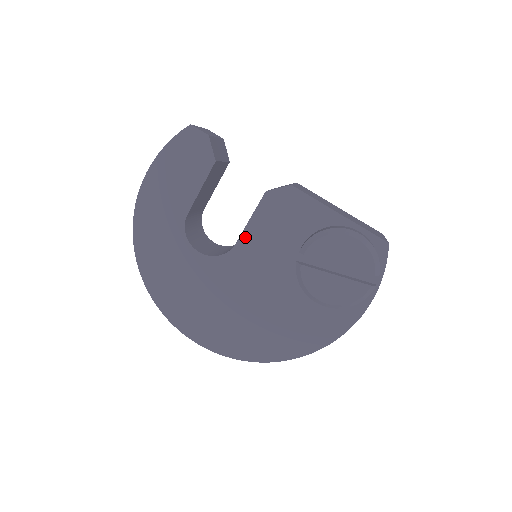
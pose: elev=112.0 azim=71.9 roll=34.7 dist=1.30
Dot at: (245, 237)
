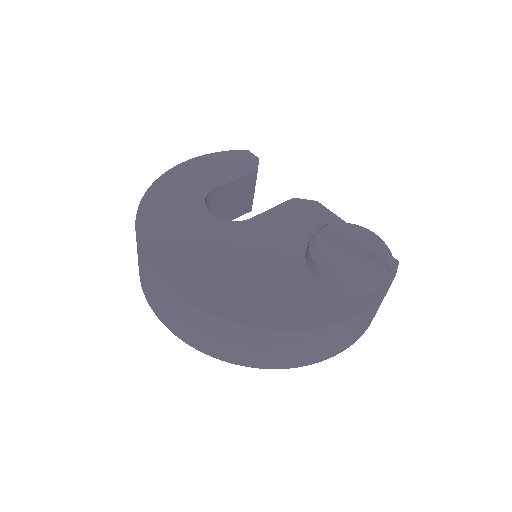
Dot at: (262, 217)
